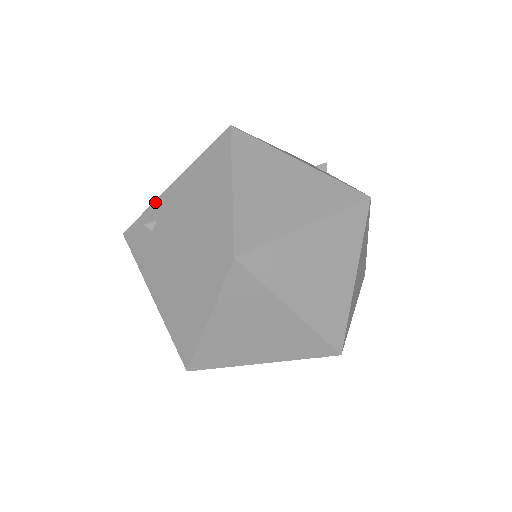
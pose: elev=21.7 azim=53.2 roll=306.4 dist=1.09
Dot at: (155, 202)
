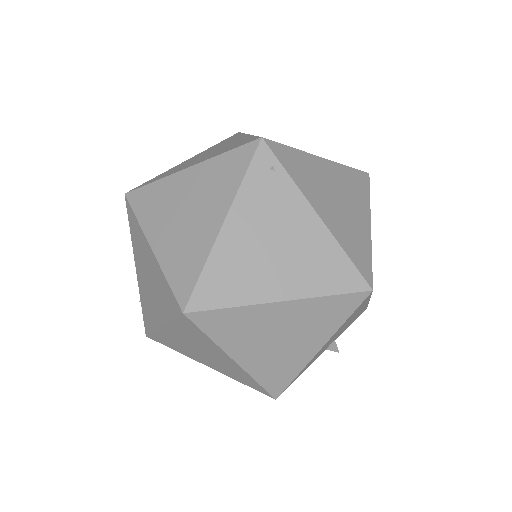
Dot at: occluded
